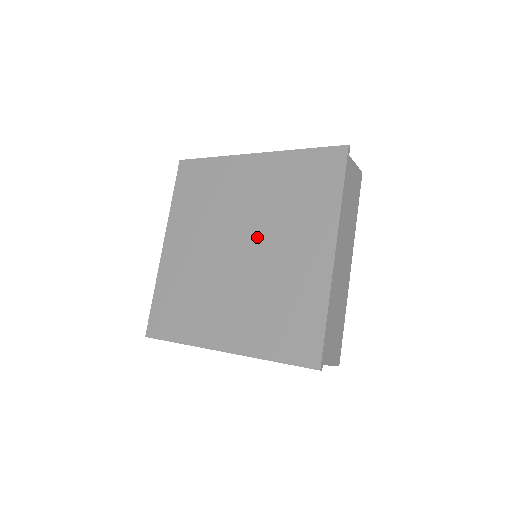
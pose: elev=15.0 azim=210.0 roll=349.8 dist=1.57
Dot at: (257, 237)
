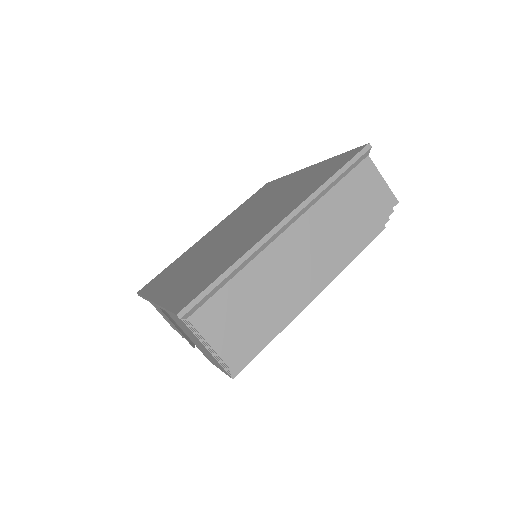
Dot at: (252, 219)
